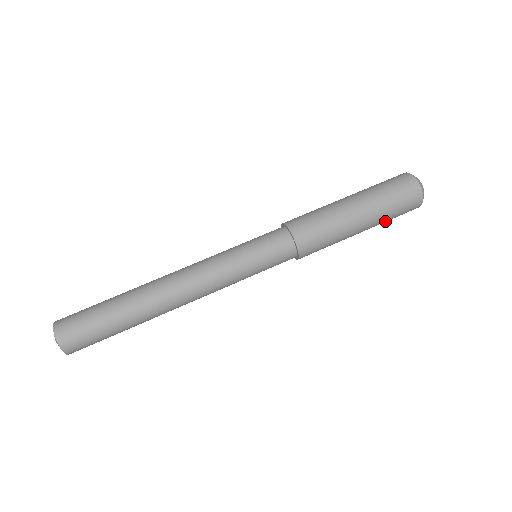
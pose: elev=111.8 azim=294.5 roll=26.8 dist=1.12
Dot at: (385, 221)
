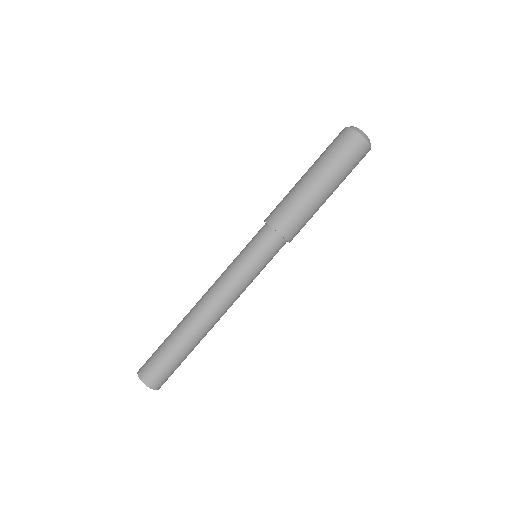
Dot at: occluded
